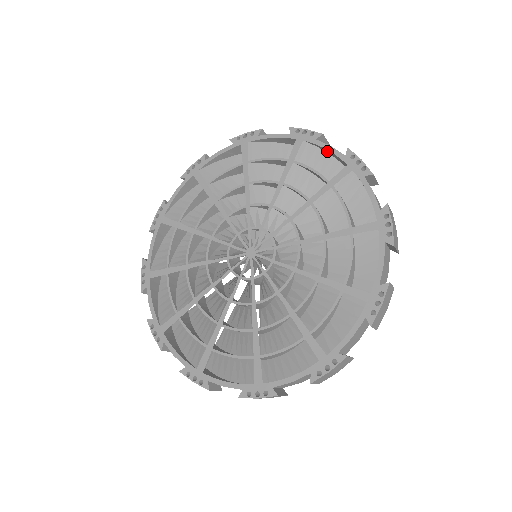
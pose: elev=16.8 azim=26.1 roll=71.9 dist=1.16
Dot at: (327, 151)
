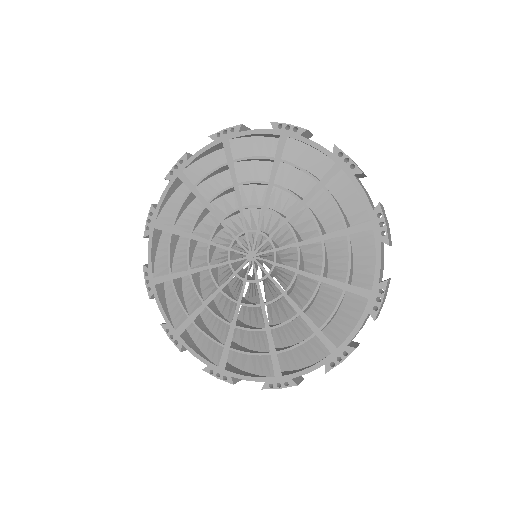
Dot at: (376, 259)
